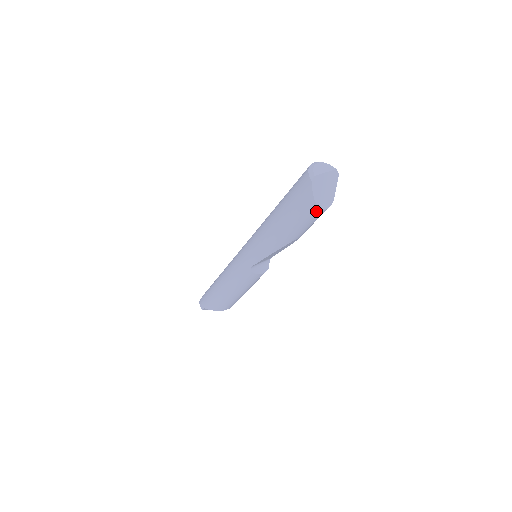
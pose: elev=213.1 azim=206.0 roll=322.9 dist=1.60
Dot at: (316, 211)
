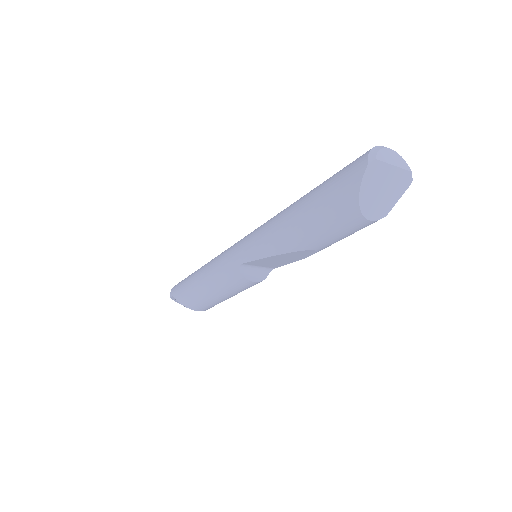
Dot at: (354, 215)
